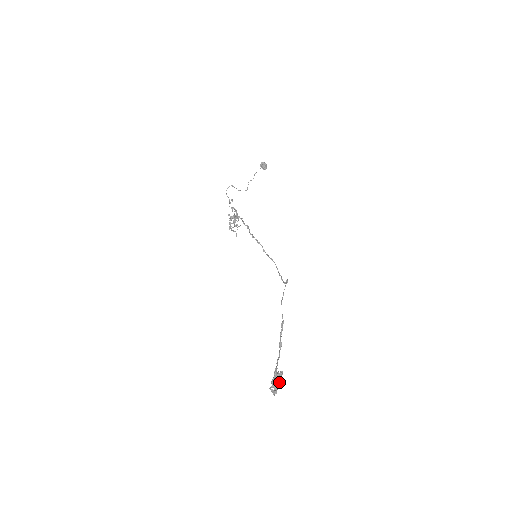
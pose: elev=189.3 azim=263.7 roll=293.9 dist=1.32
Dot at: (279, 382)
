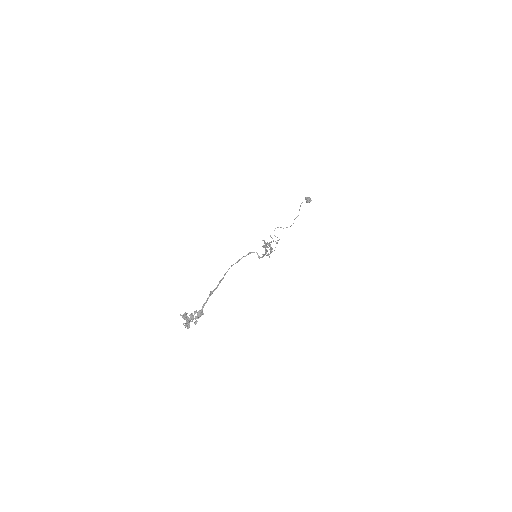
Dot at: (193, 317)
